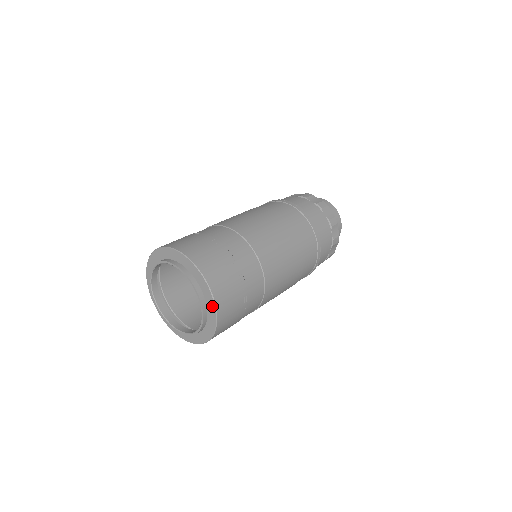
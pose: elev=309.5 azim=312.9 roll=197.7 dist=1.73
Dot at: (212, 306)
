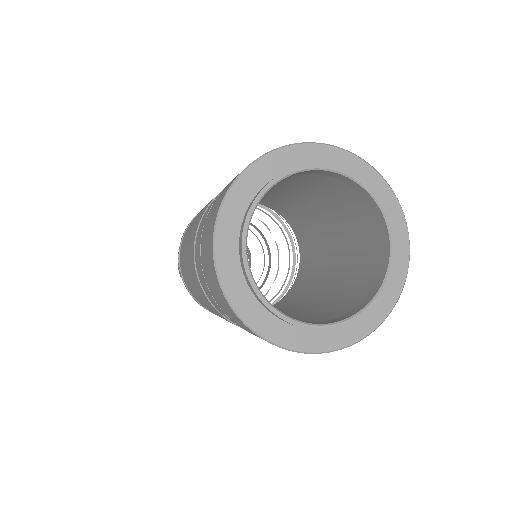
Dot at: (395, 208)
